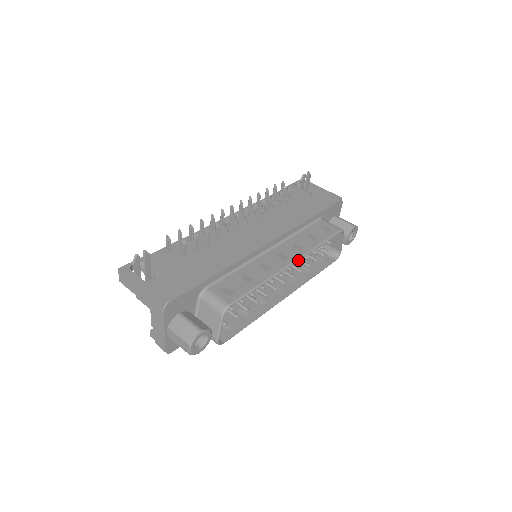
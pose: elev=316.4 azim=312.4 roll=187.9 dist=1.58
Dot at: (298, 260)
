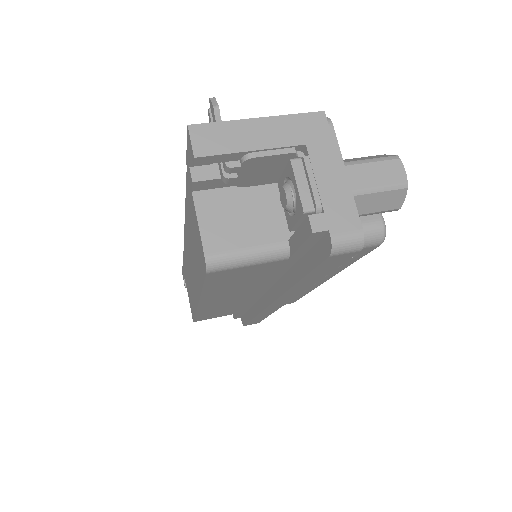
Dot at: occluded
